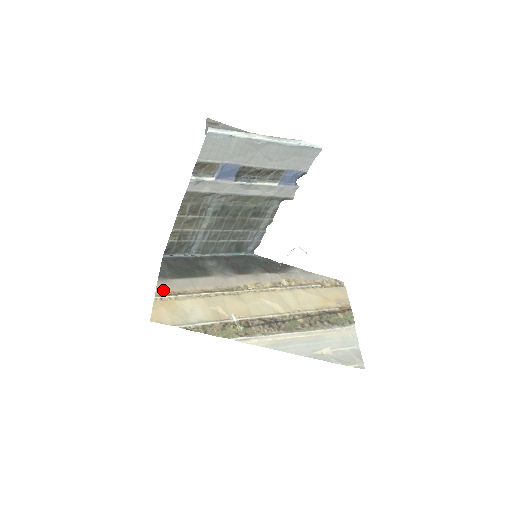
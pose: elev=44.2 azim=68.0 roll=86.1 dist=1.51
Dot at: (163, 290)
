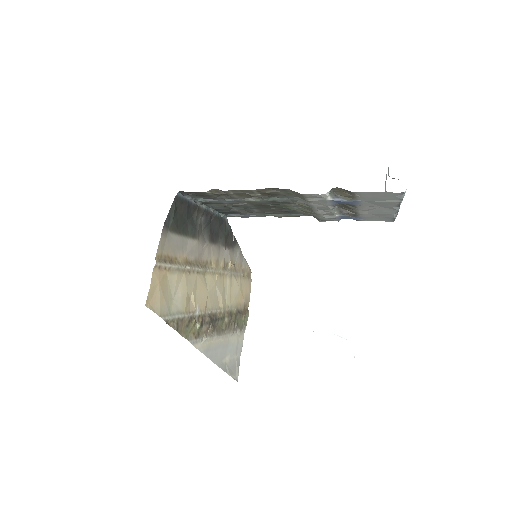
Dot at: (162, 250)
